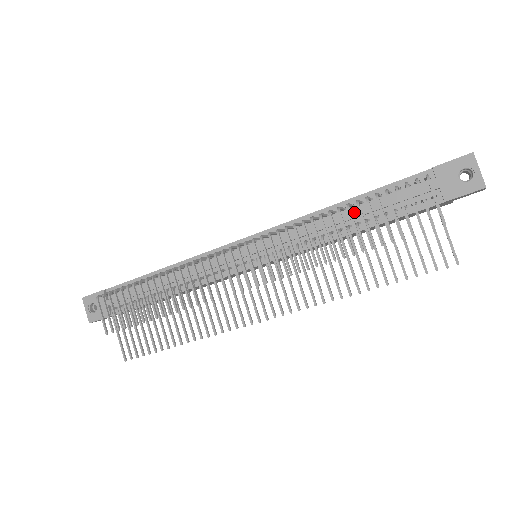
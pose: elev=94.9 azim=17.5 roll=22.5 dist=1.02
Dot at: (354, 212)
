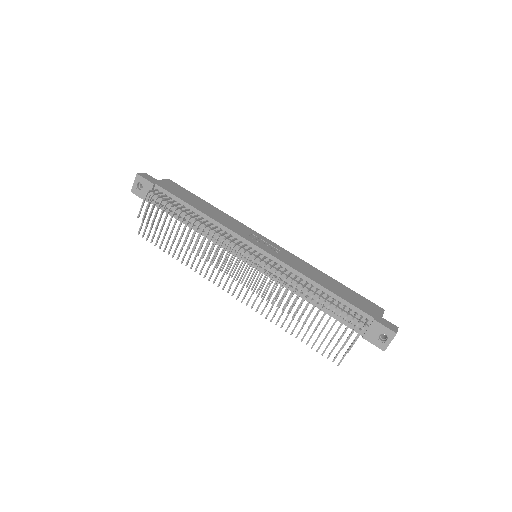
Dot at: (321, 297)
